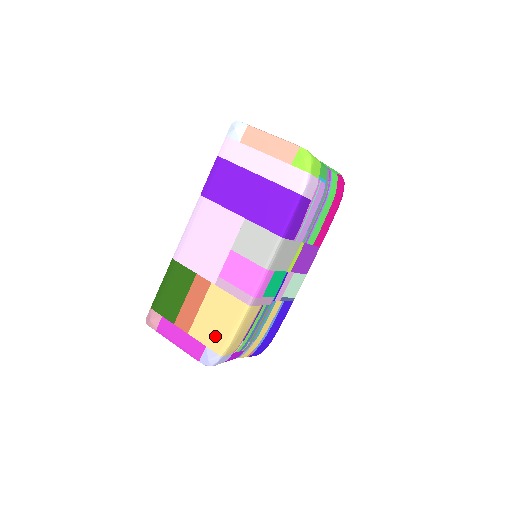
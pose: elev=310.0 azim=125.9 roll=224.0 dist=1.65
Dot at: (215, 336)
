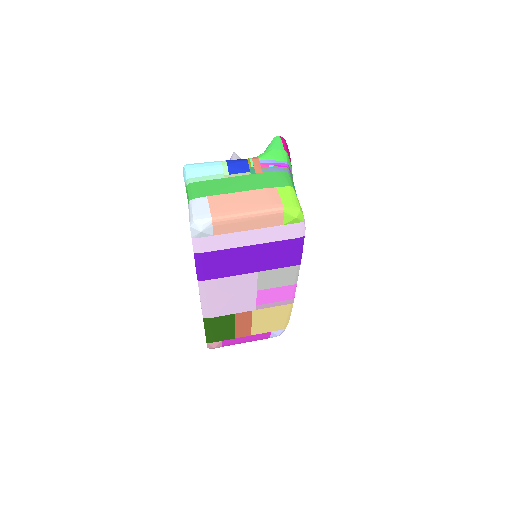
Dot at: (275, 326)
